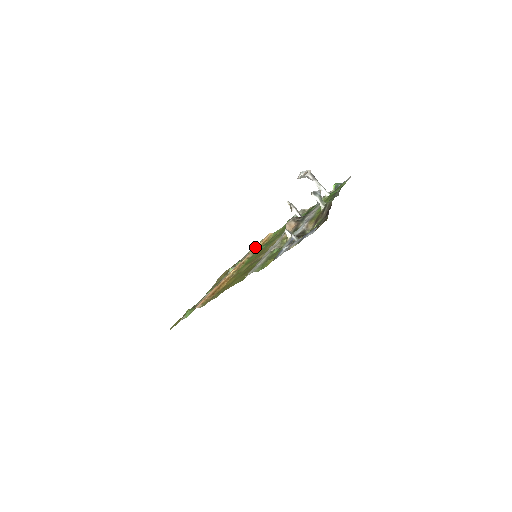
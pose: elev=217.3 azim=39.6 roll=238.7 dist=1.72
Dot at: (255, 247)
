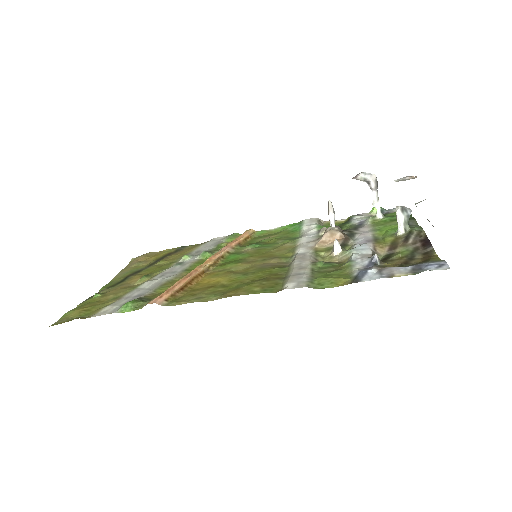
Dot at: (233, 240)
